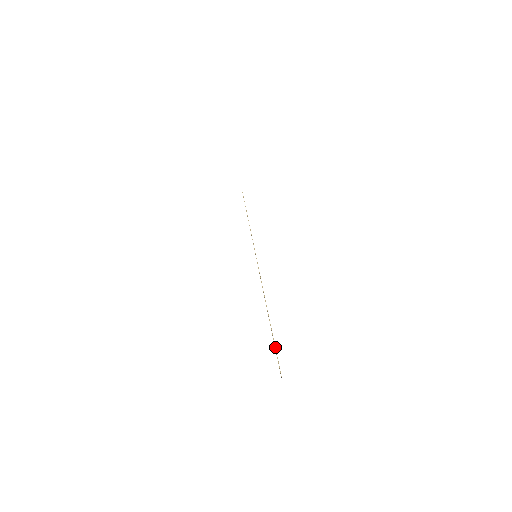
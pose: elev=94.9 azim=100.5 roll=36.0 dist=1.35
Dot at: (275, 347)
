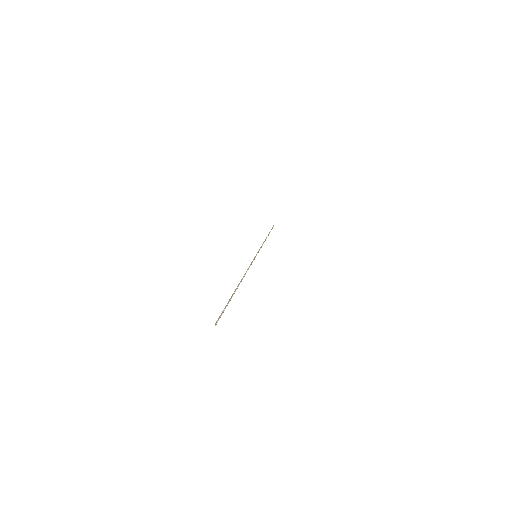
Dot at: (226, 305)
